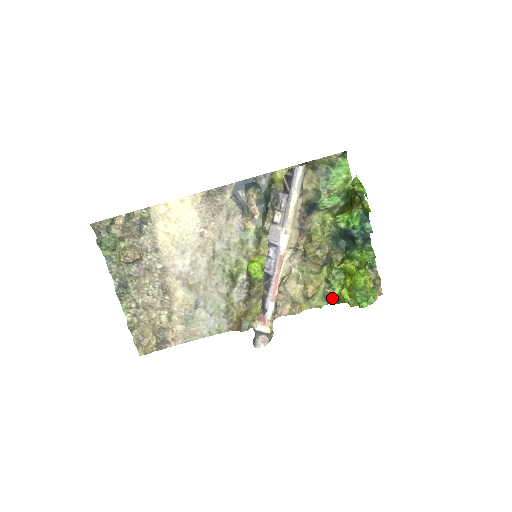
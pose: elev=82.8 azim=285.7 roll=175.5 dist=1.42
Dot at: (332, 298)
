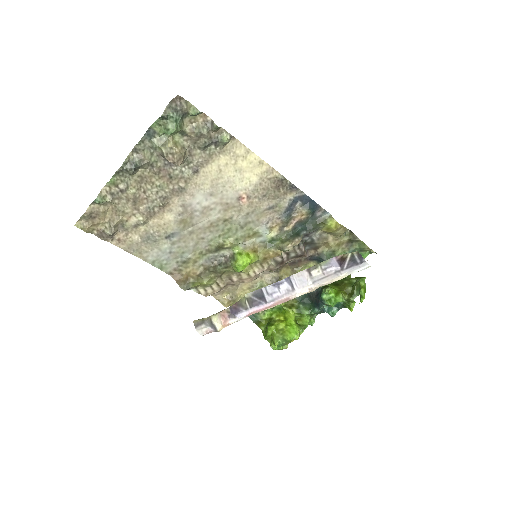
Dot at: (256, 317)
